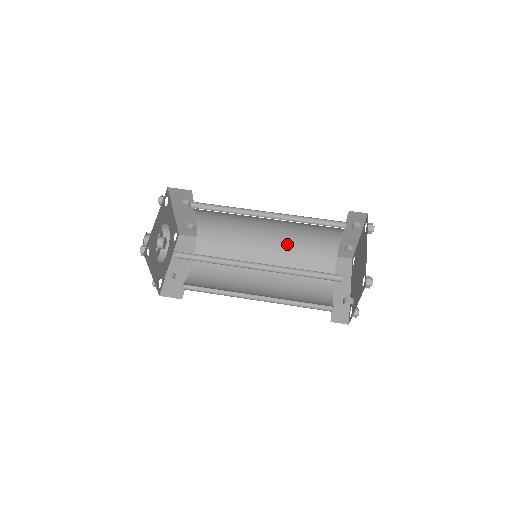
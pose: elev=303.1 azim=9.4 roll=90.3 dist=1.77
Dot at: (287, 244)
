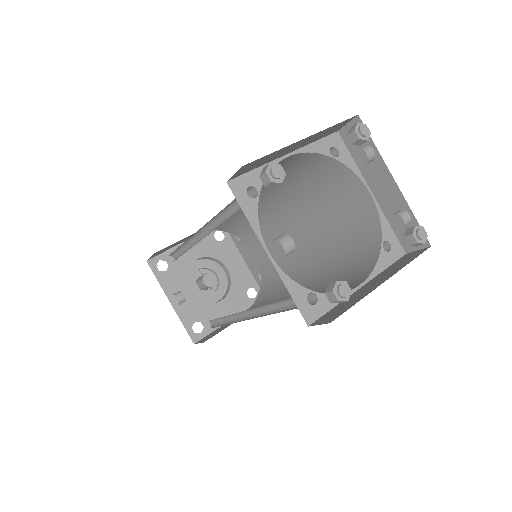
Dot at: (326, 250)
